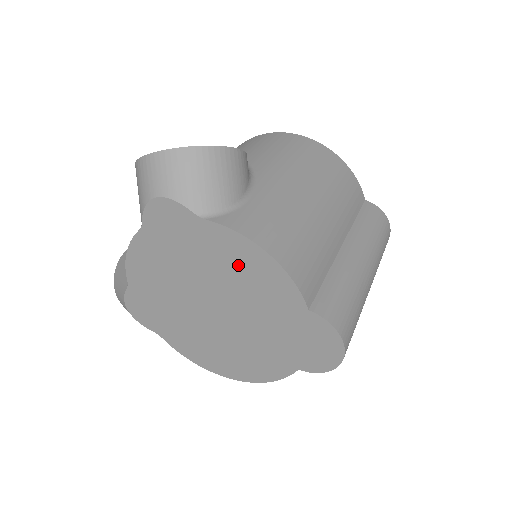
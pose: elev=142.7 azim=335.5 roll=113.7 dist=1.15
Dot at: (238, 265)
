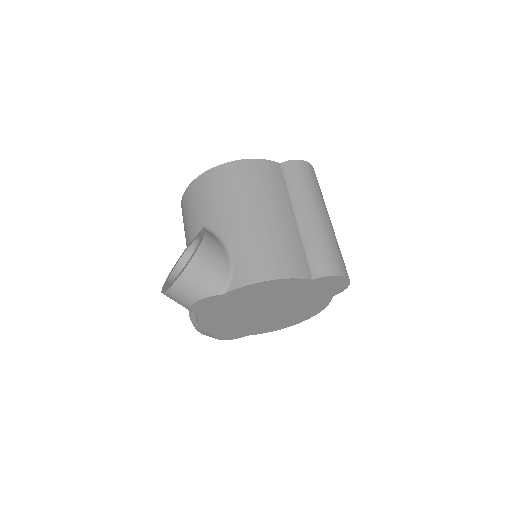
Dot at: (261, 292)
